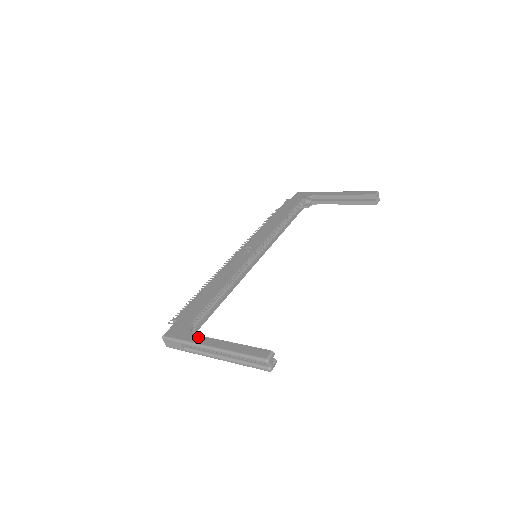
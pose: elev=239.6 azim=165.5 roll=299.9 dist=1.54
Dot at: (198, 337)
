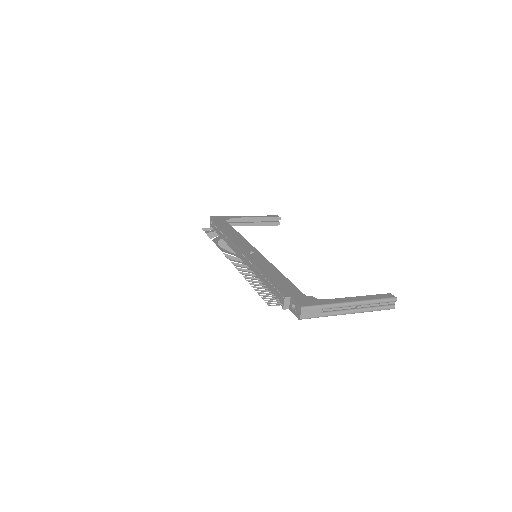
Dot at: (331, 300)
